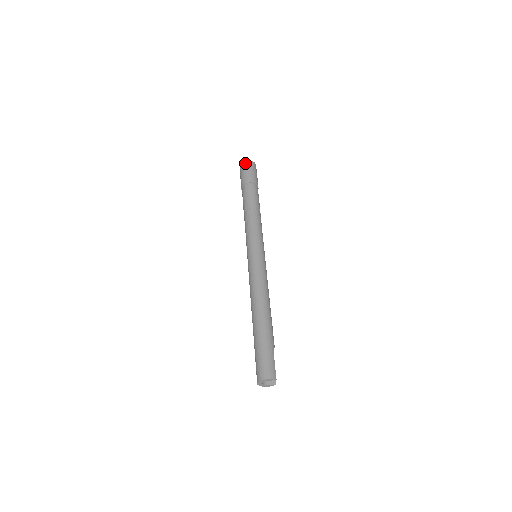
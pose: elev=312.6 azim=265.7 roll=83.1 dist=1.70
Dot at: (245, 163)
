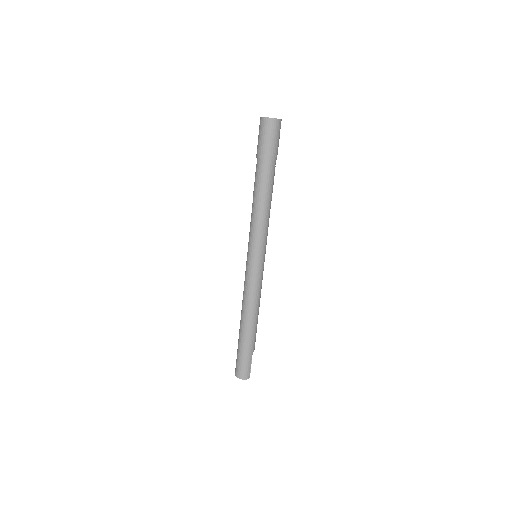
Dot at: (266, 122)
